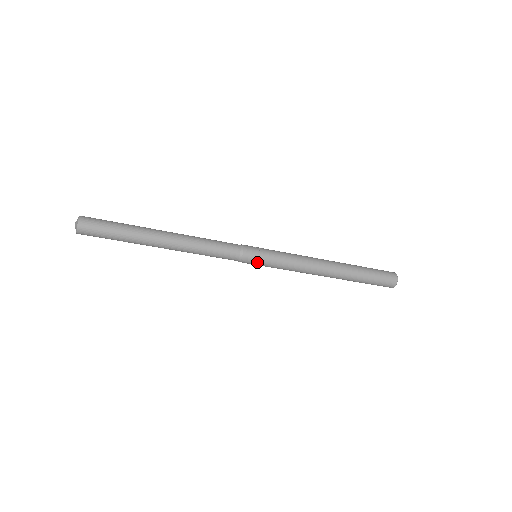
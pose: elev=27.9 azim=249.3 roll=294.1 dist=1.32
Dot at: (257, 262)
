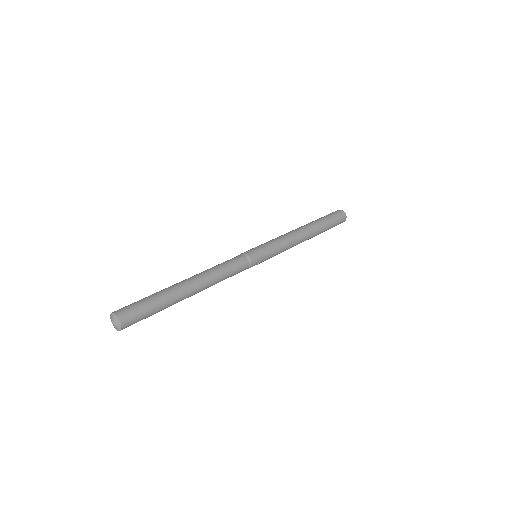
Dot at: occluded
